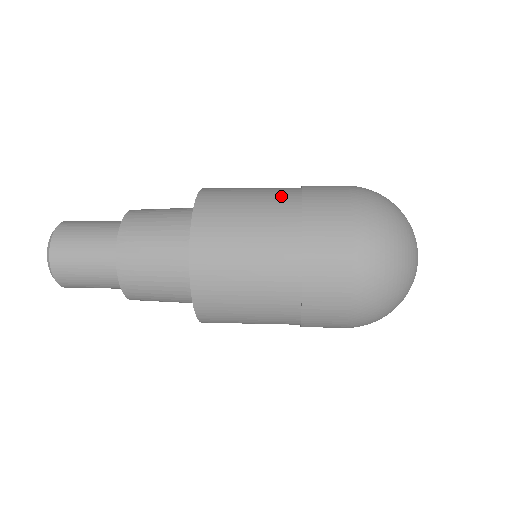
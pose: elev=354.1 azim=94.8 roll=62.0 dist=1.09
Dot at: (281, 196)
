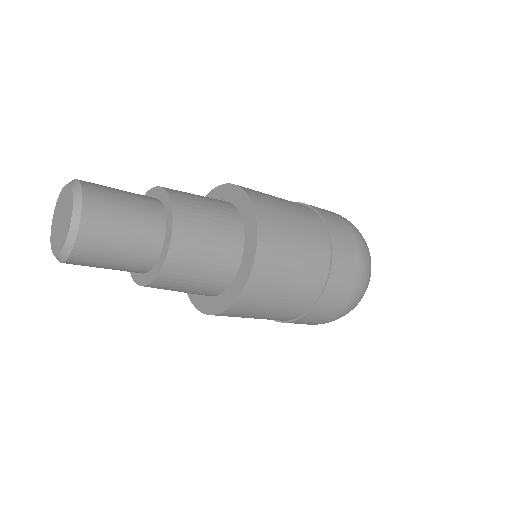
Dot at: occluded
